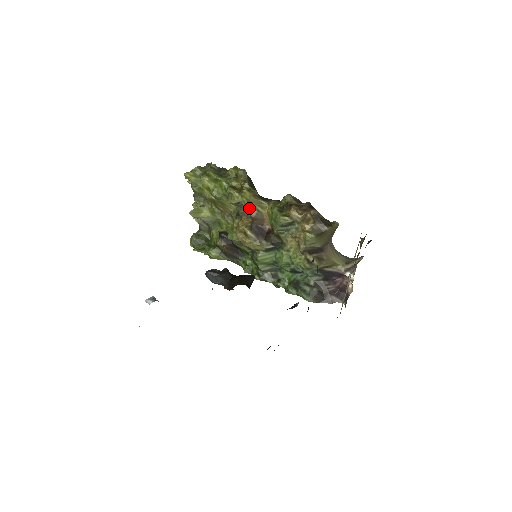
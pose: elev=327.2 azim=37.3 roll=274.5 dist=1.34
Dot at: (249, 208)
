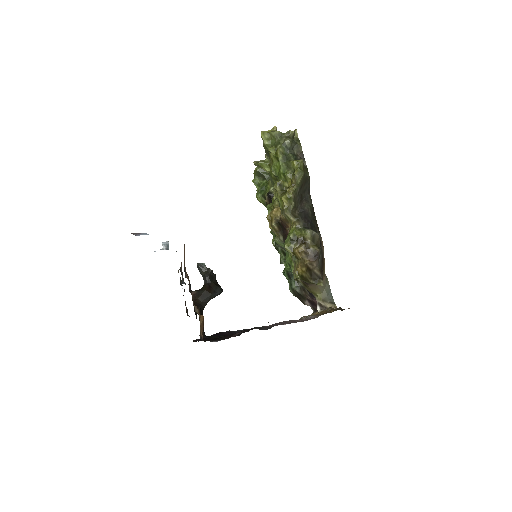
Dot at: (282, 211)
